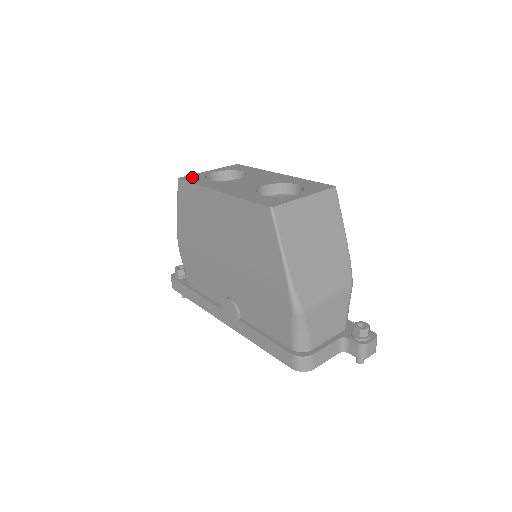
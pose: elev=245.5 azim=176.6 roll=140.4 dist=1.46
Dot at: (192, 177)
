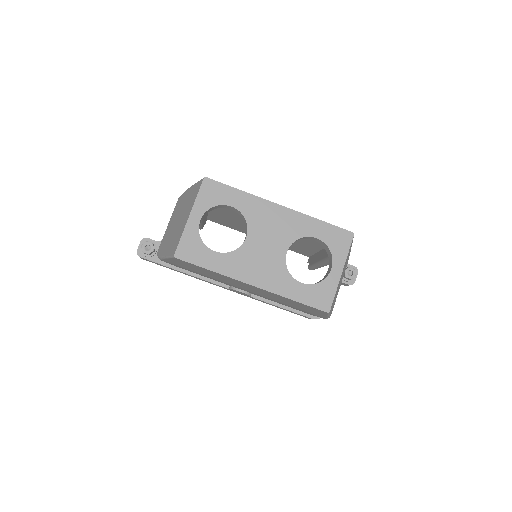
Dot at: (189, 249)
